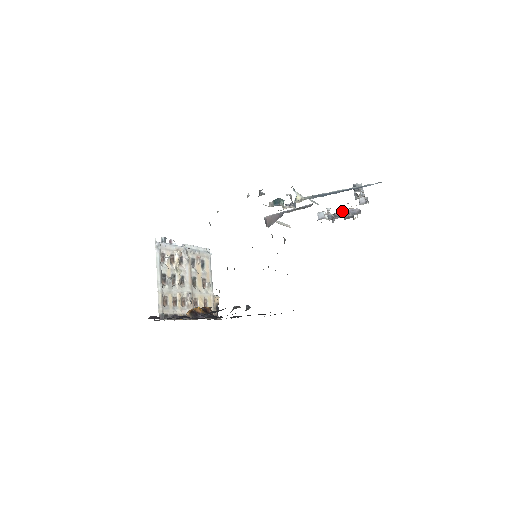
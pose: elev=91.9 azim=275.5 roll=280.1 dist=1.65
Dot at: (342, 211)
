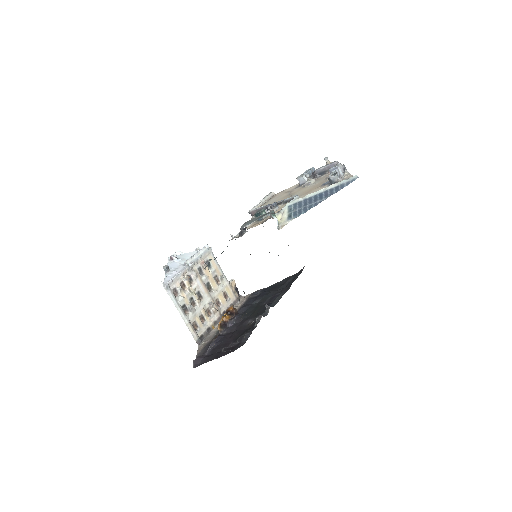
Dot at: (321, 168)
